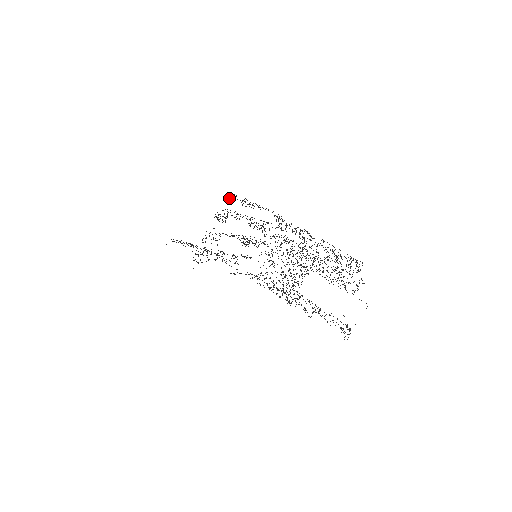
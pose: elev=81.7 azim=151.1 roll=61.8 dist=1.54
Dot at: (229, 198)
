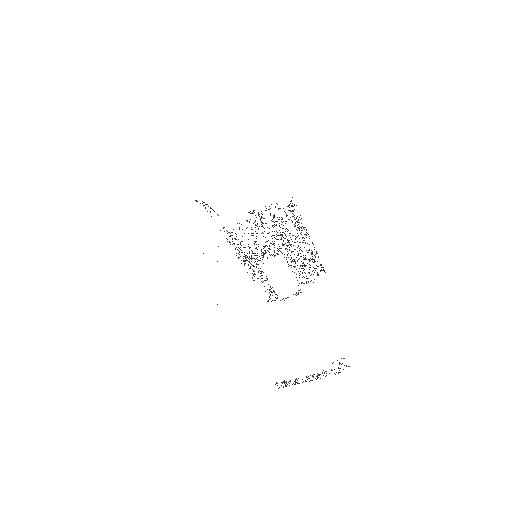
Dot at: occluded
